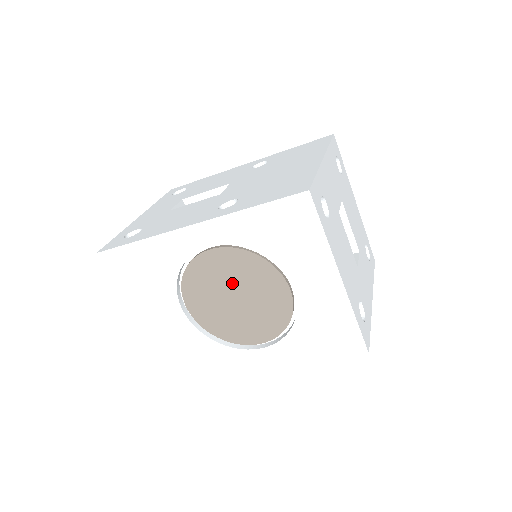
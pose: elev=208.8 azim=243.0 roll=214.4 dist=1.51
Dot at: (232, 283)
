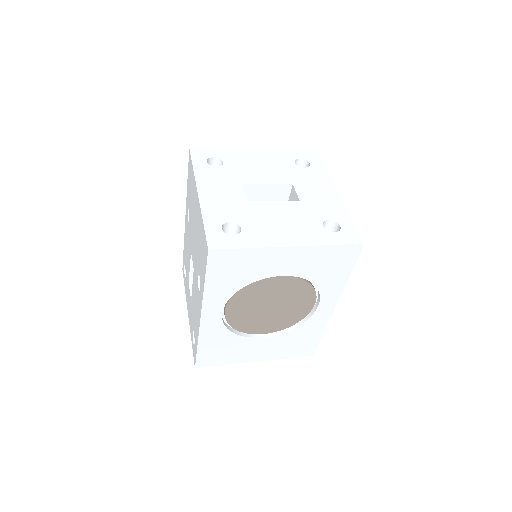
Dot at: (257, 306)
